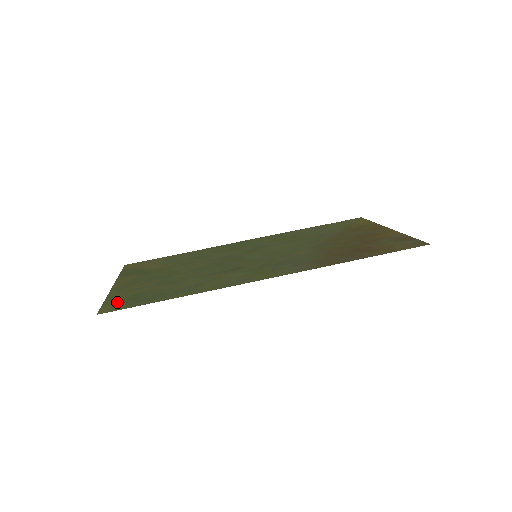
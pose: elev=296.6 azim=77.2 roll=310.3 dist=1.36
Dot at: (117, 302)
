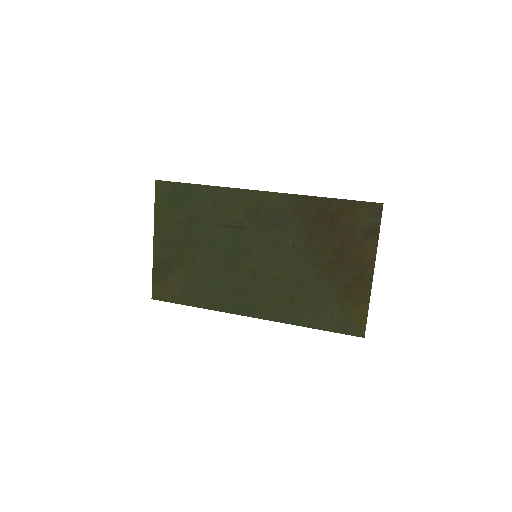
Dot at: (164, 198)
